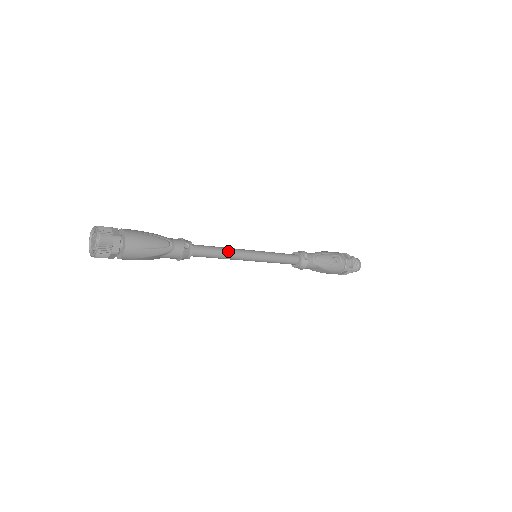
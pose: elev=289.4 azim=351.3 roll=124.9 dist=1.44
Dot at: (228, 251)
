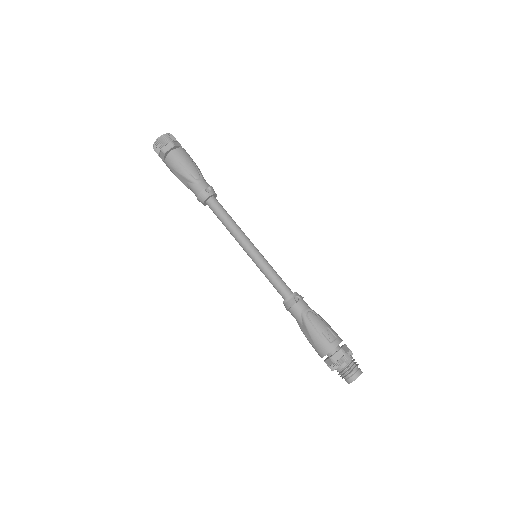
Dot at: (235, 225)
